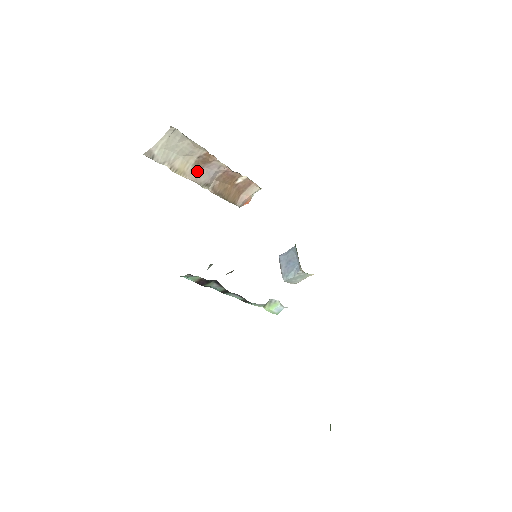
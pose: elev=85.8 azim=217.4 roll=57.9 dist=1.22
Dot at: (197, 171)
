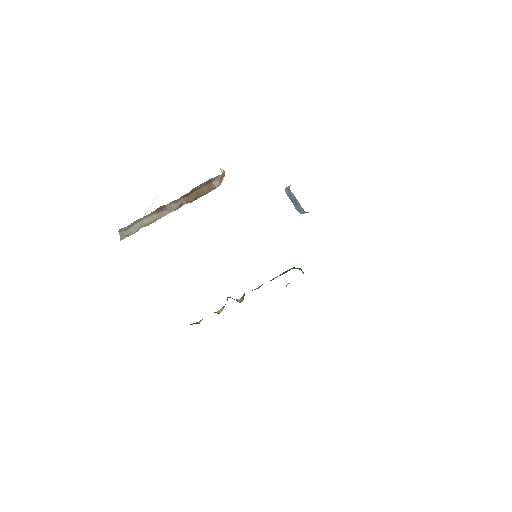
Dot at: (164, 210)
